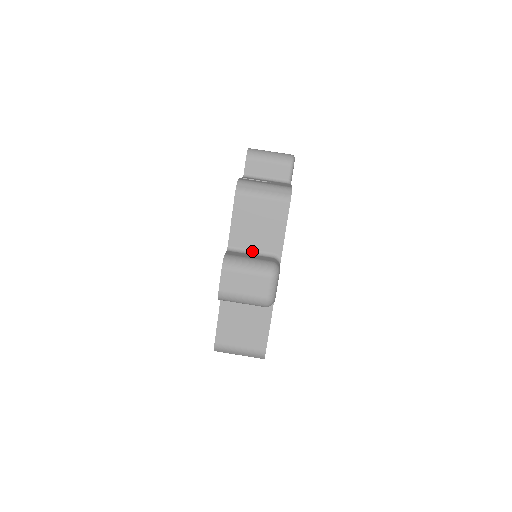
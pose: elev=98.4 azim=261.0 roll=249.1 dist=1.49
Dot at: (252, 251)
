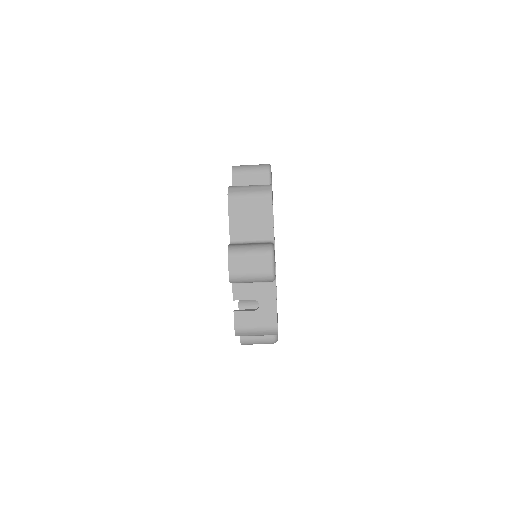
Dot at: occluded
